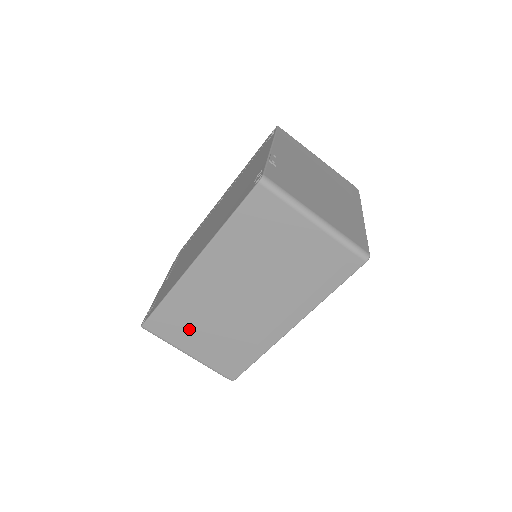
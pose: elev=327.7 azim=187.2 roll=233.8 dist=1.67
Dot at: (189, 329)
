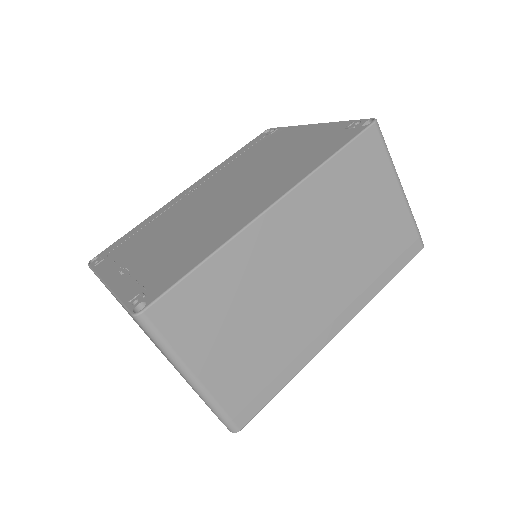
Dot at: (218, 324)
